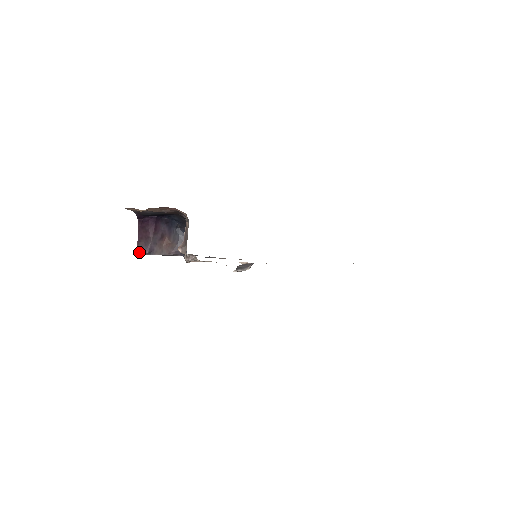
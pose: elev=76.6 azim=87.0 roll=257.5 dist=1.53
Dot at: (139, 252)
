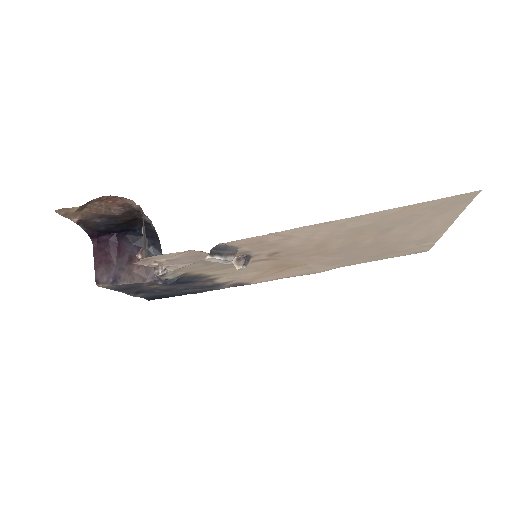
Dot at: (98, 281)
